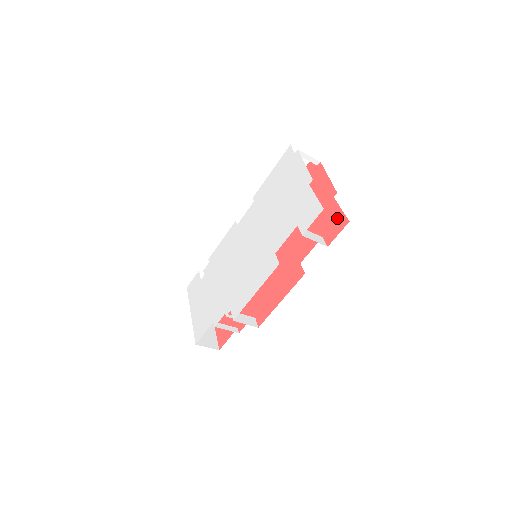
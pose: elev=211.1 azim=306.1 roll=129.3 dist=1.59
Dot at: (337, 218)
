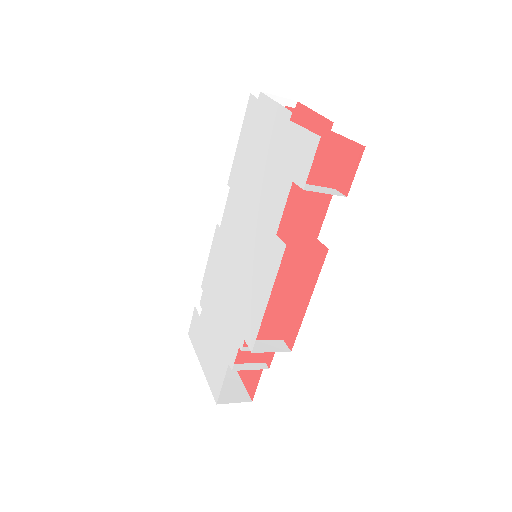
Dot at: (346, 153)
